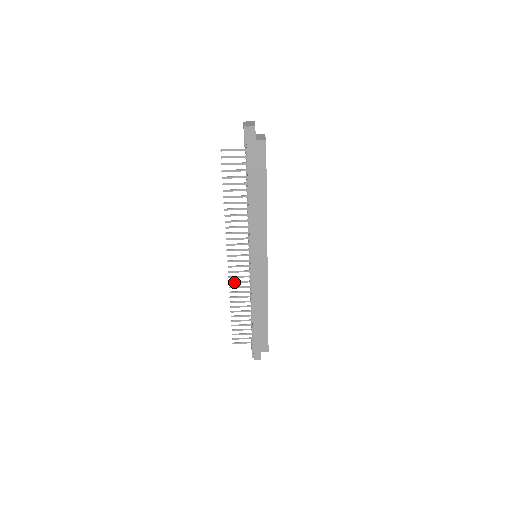
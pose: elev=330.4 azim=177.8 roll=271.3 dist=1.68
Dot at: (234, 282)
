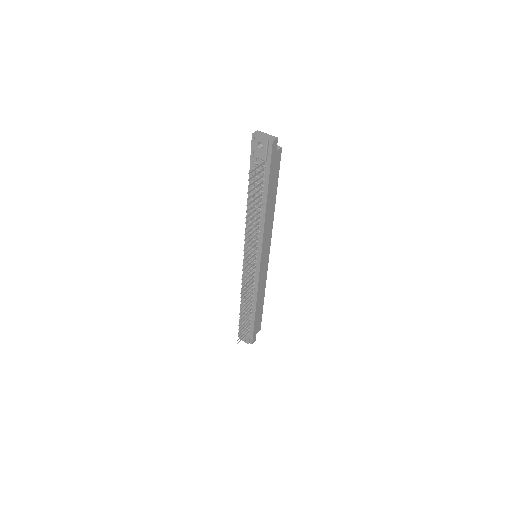
Dot at: (244, 290)
